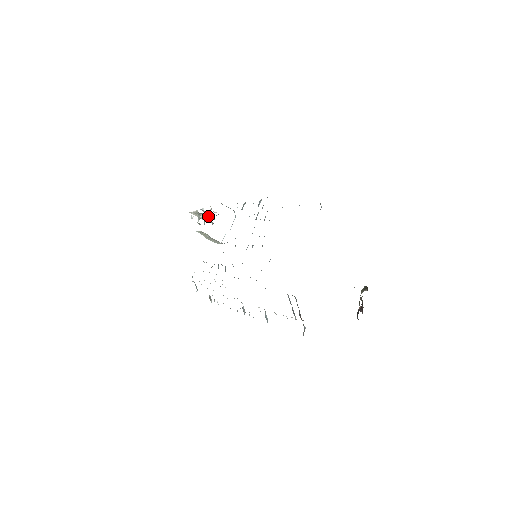
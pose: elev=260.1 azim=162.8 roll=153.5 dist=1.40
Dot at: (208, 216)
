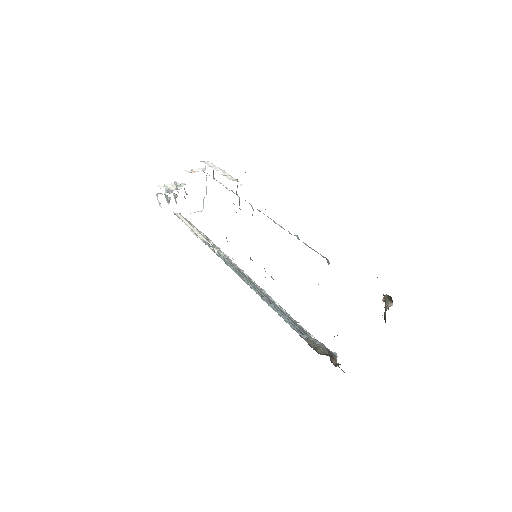
Dot at: occluded
